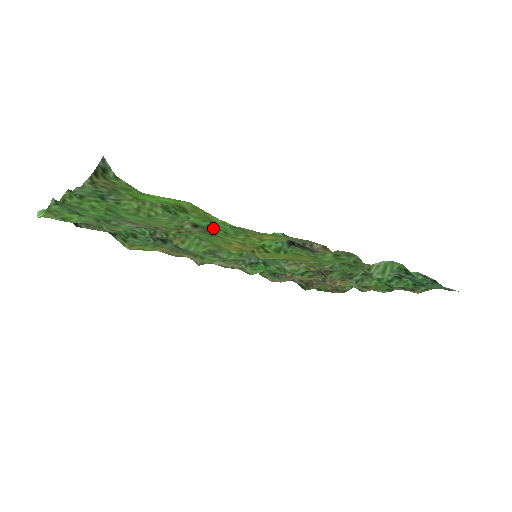
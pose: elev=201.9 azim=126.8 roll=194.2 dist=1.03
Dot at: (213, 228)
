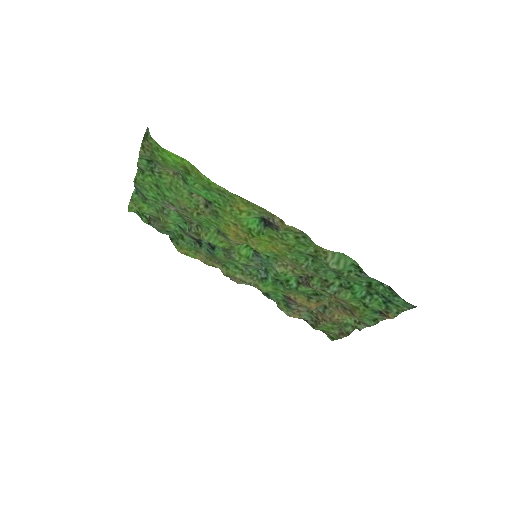
Dot at: (212, 201)
